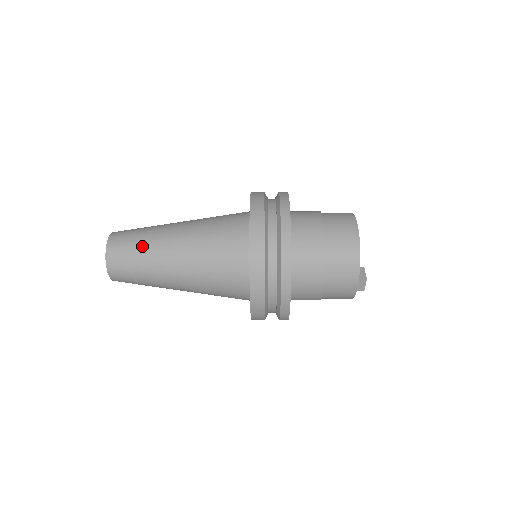
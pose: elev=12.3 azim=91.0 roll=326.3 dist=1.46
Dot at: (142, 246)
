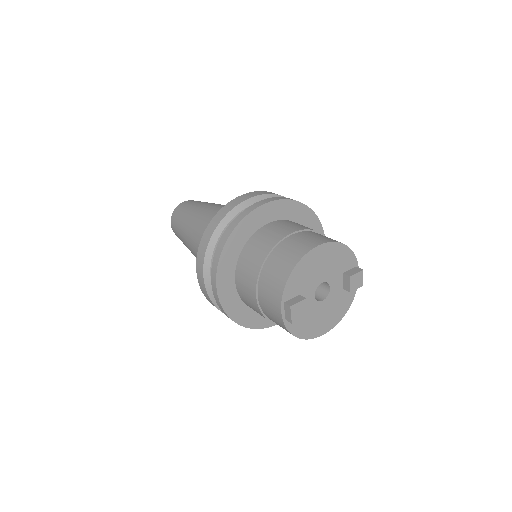
Dot at: (189, 209)
